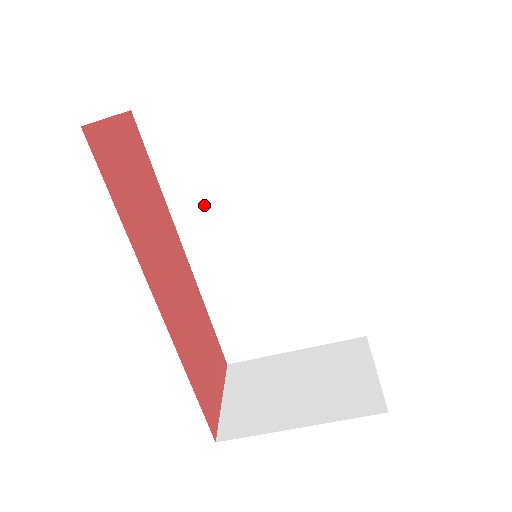
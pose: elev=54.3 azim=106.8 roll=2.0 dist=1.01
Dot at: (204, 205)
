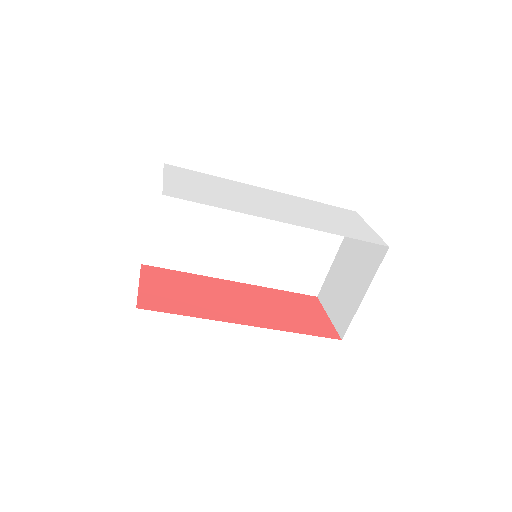
Dot at: (214, 257)
